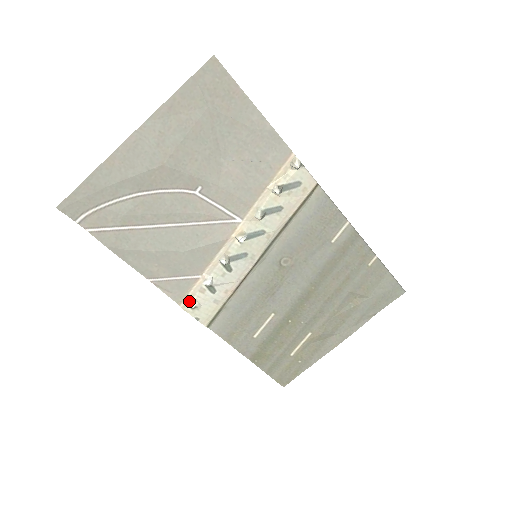
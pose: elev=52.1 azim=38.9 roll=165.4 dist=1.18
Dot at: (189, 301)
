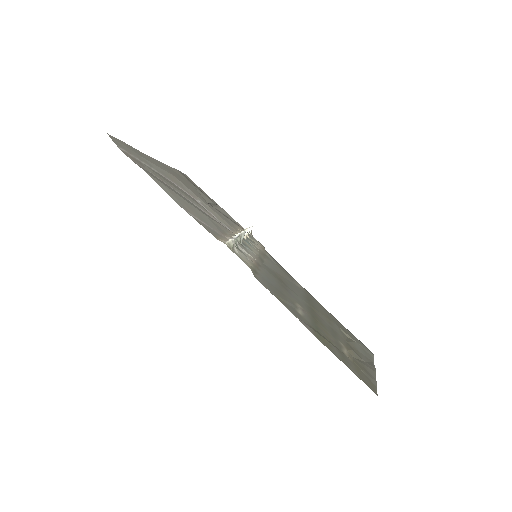
Dot at: (225, 241)
